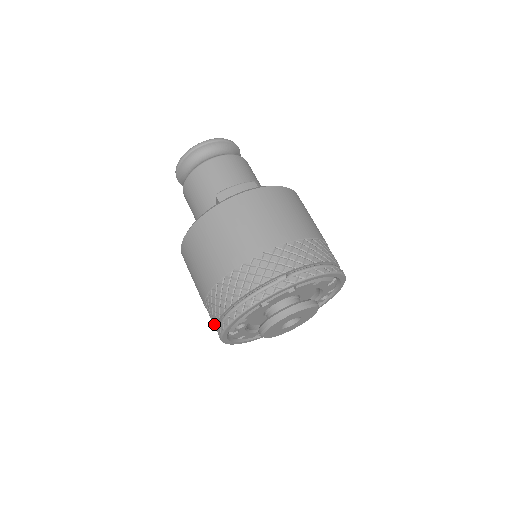
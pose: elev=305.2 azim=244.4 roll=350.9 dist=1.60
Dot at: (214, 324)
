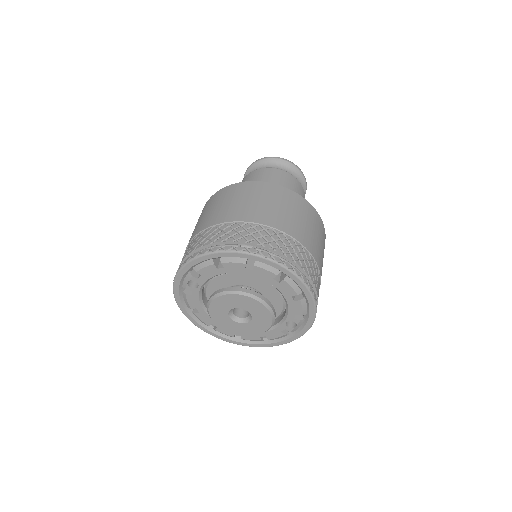
Dot at: occluded
